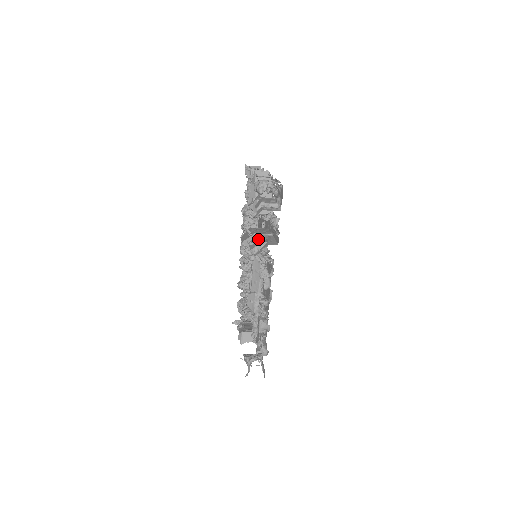
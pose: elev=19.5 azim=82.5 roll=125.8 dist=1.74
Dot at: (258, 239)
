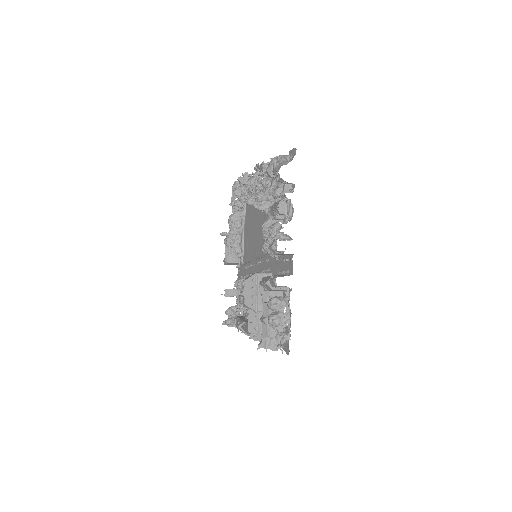
Dot at: (257, 323)
